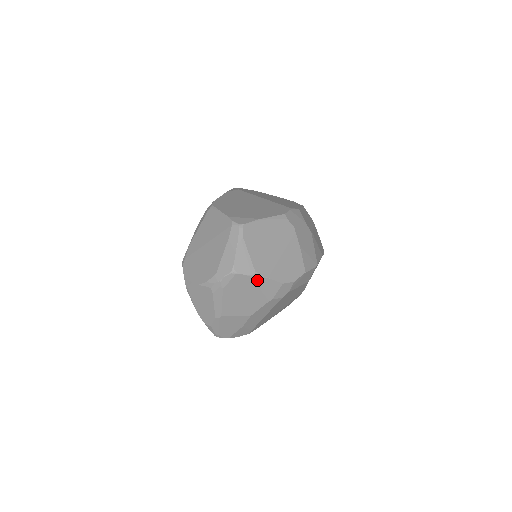
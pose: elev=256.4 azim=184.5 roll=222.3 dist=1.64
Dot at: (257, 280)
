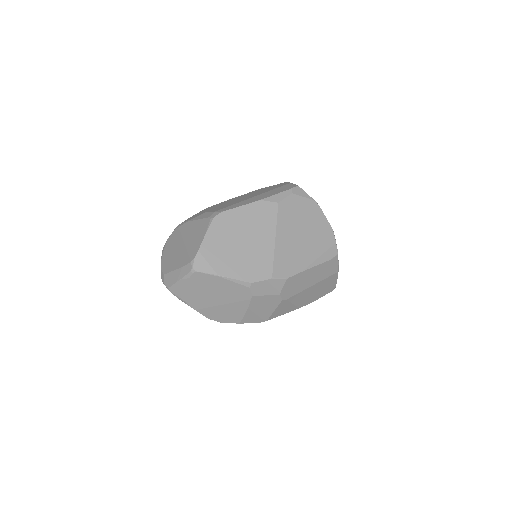
Dot at: (187, 304)
